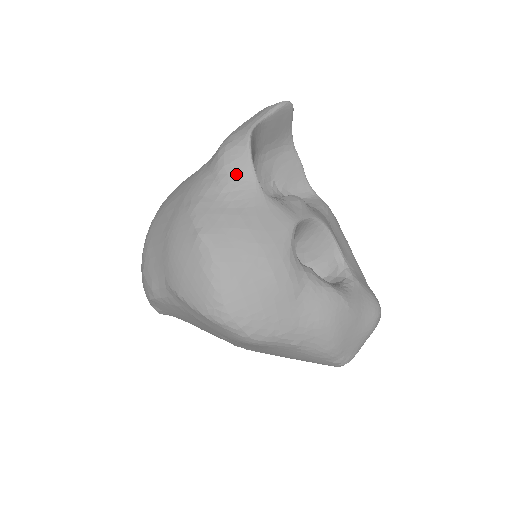
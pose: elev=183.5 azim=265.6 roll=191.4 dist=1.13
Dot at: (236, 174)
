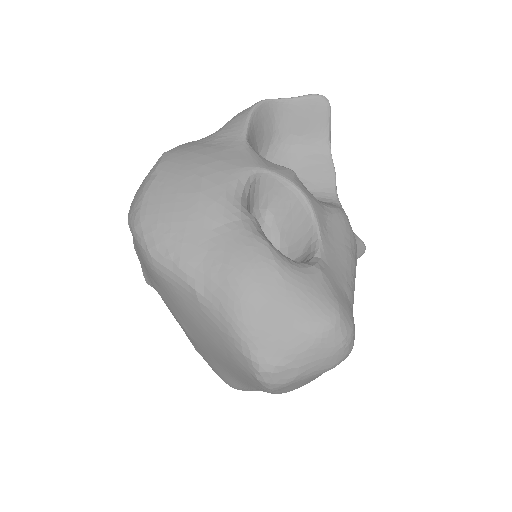
Dot at: (231, 126)
